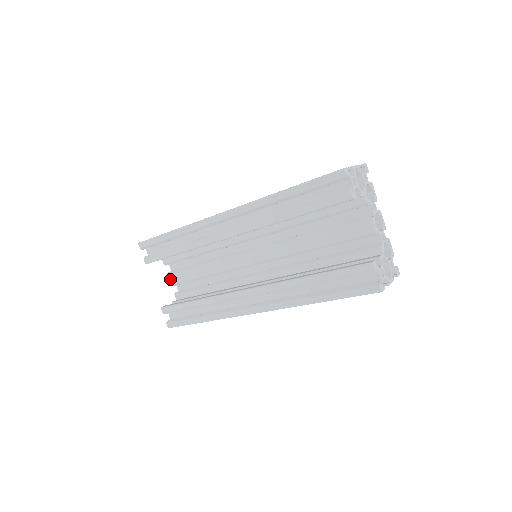
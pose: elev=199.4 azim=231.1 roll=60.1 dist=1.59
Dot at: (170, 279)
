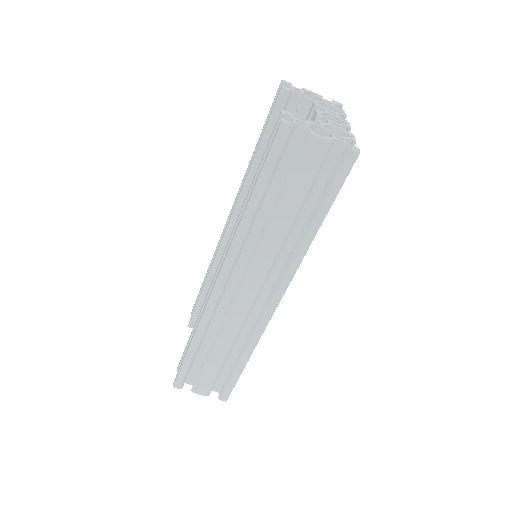
Dot at: occluded
